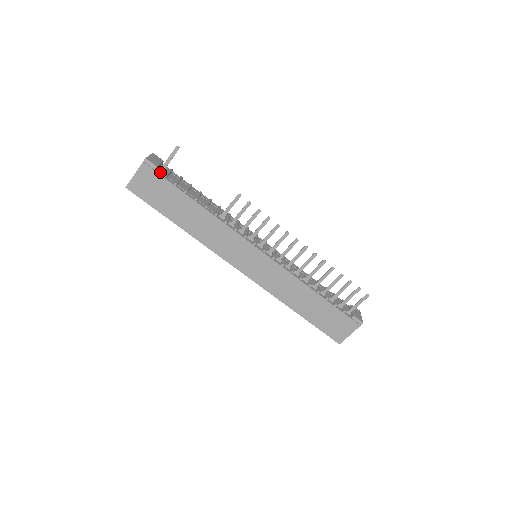
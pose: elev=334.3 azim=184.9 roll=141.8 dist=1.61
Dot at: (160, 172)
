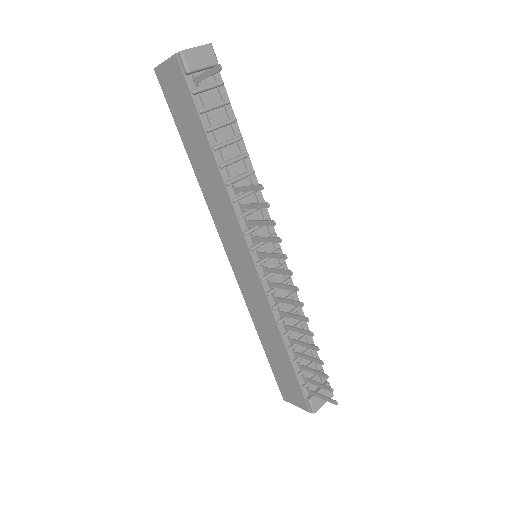
Dot at: (193, 81)
